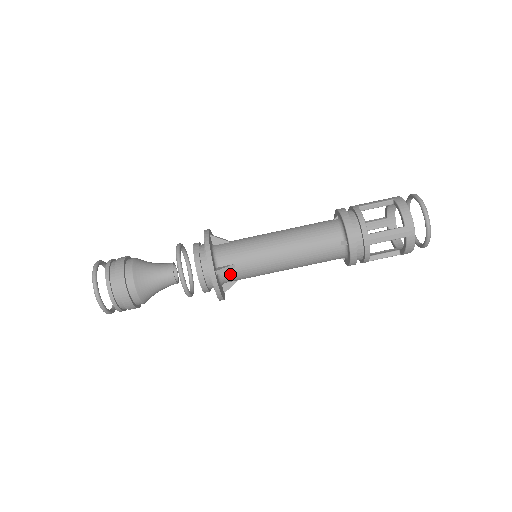
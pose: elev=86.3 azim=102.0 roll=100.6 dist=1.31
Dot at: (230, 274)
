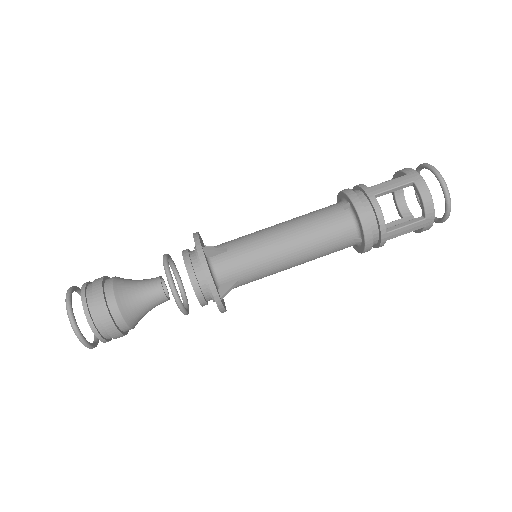
Dot at: (233, 288)
